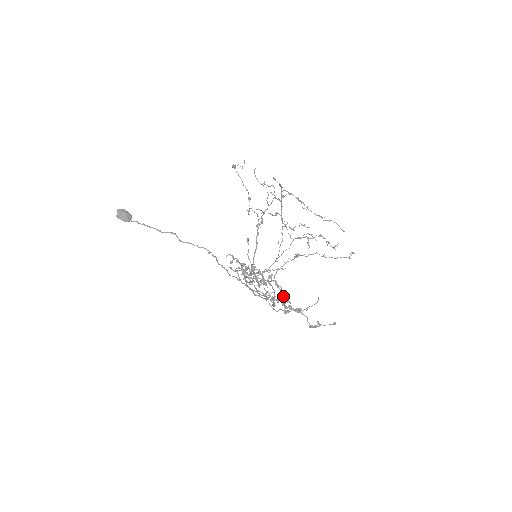
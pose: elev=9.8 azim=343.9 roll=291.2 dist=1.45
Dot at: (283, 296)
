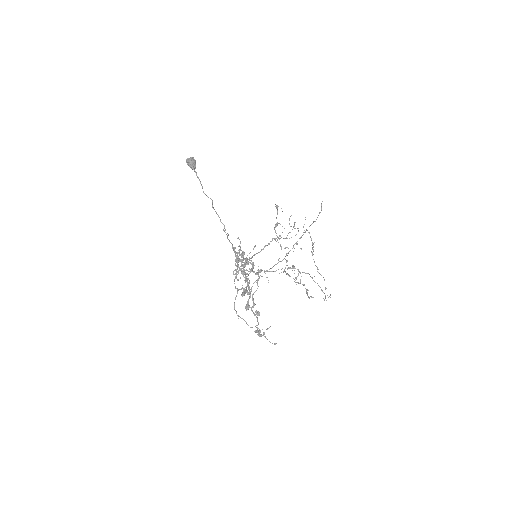
Dot at: occluded
